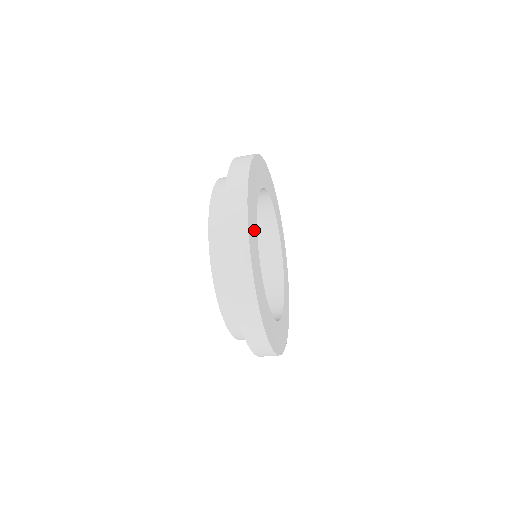
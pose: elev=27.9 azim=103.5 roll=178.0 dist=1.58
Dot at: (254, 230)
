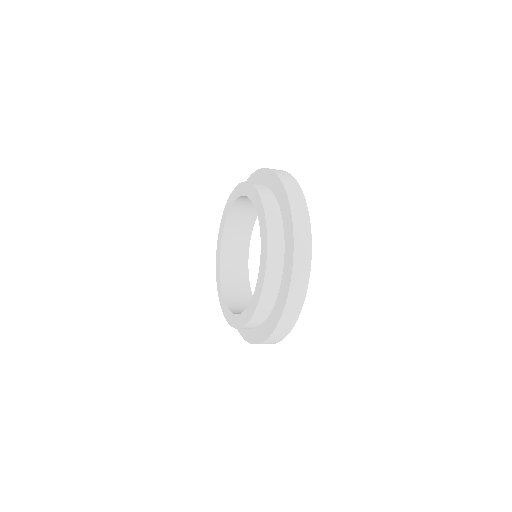
Dot at: occluded
